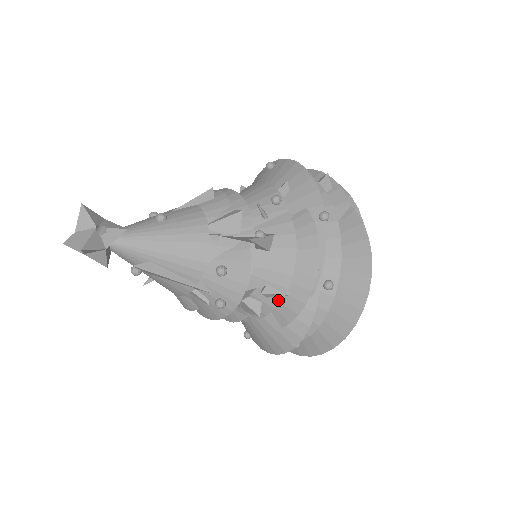
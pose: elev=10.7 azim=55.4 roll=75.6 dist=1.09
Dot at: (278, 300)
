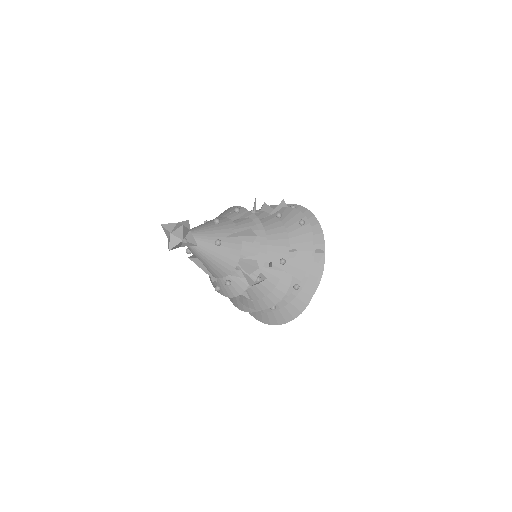
Dot at: (246, 298)
